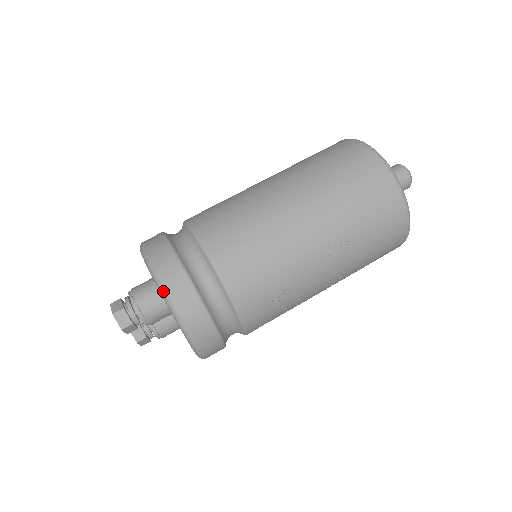
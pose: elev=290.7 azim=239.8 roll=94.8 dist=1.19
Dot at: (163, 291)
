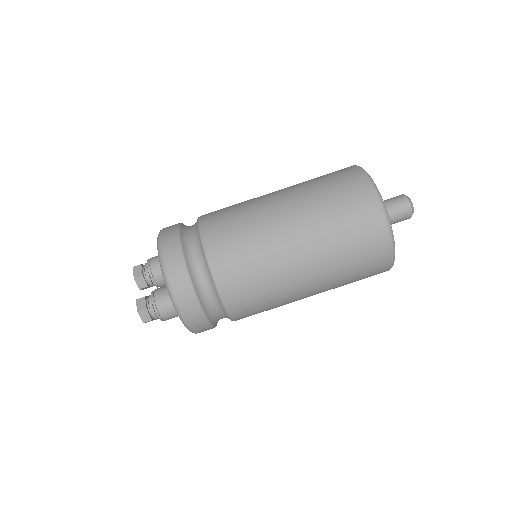
Dot at: occluded
